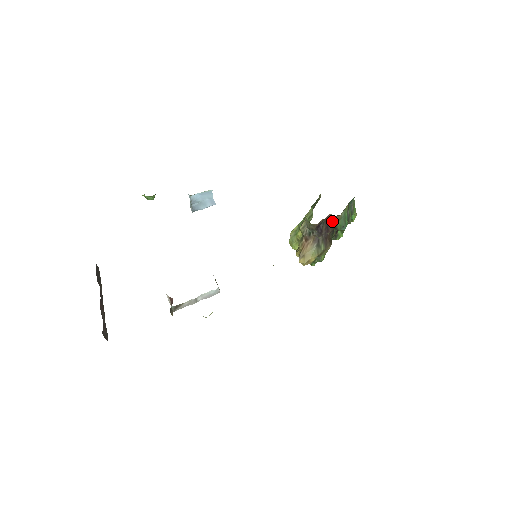
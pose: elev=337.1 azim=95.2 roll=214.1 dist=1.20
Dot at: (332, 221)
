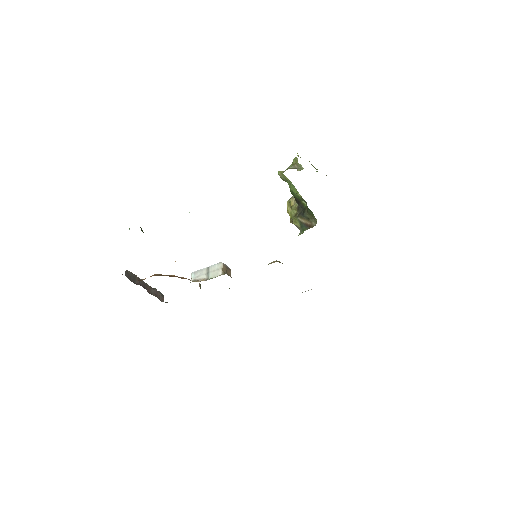
Dot at: occluded
